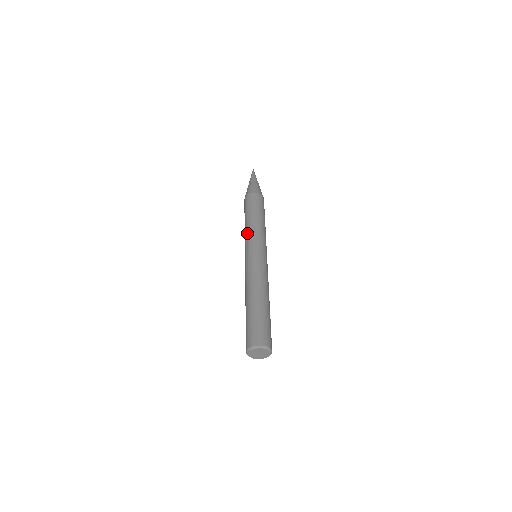
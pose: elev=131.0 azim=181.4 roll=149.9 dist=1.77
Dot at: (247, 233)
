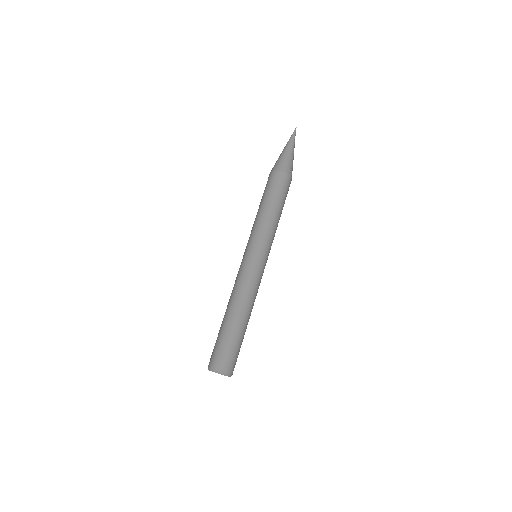
Dot at: (256, 226)
